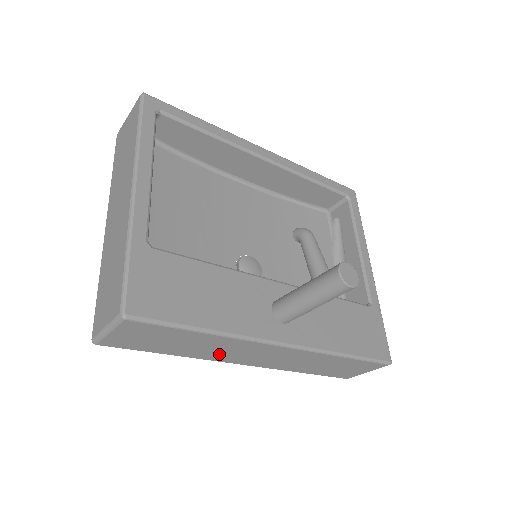
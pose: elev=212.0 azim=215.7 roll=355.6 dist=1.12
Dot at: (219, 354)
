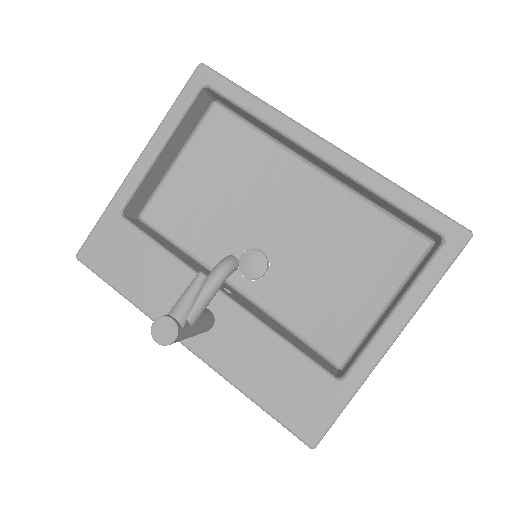
Dot at: occluded
